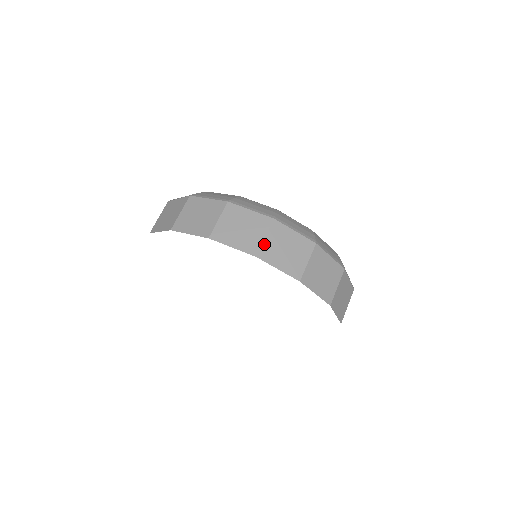
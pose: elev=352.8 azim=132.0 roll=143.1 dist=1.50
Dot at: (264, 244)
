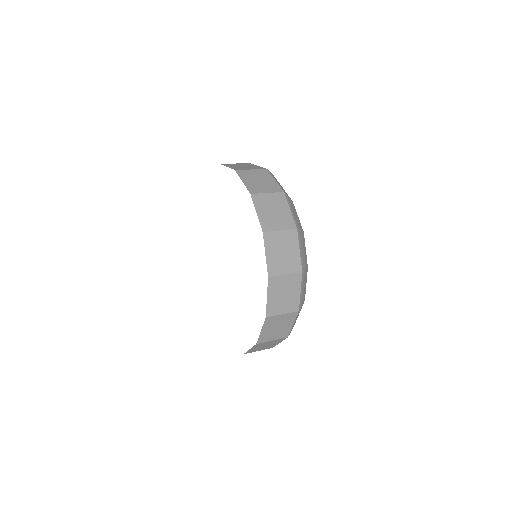
Dot at: (247, 171)
